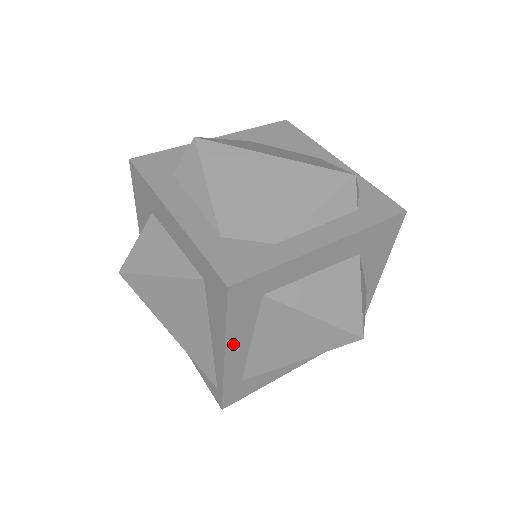
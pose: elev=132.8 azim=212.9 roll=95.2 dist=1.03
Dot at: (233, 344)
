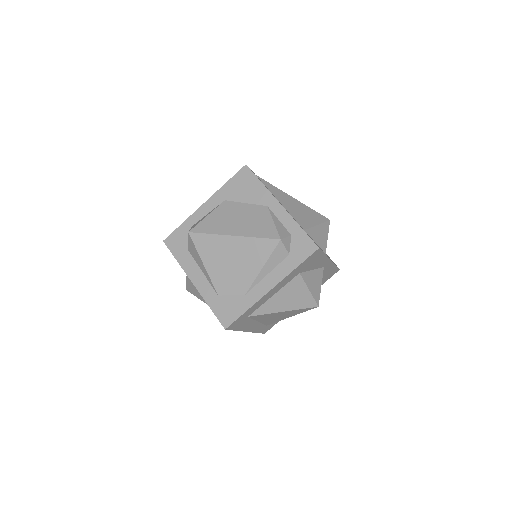
Dot at: (247, 328)
